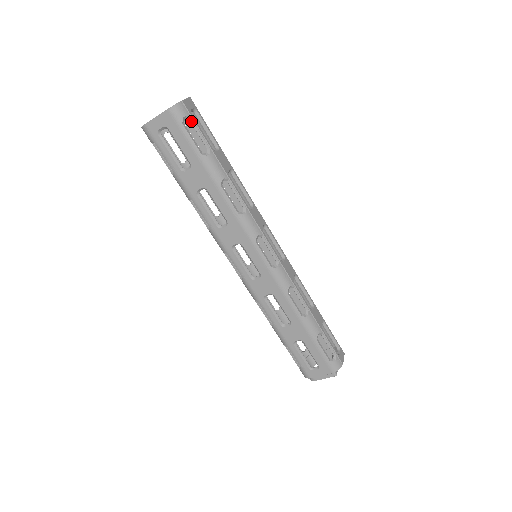
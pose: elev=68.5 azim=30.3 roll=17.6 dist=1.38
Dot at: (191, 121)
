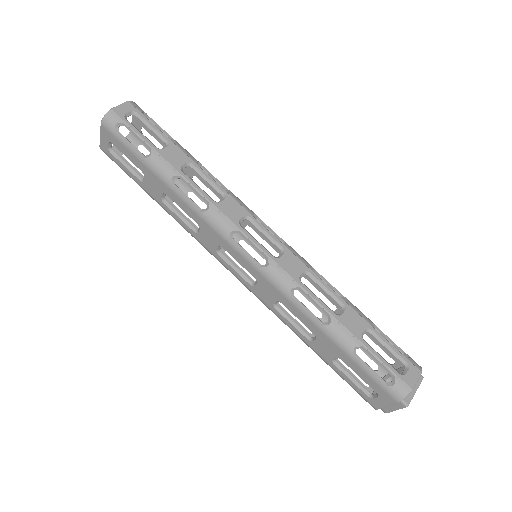
Dot at: (125, 126)
